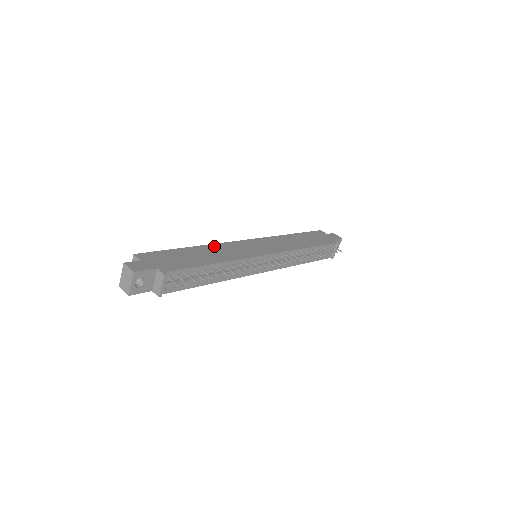
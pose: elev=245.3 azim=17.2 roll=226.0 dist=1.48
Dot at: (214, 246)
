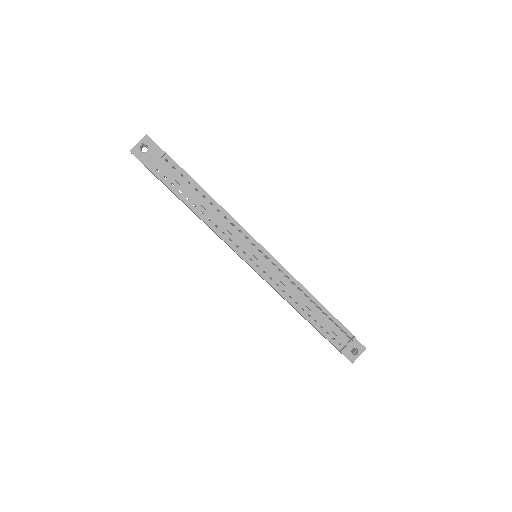
Dot at: occluded
